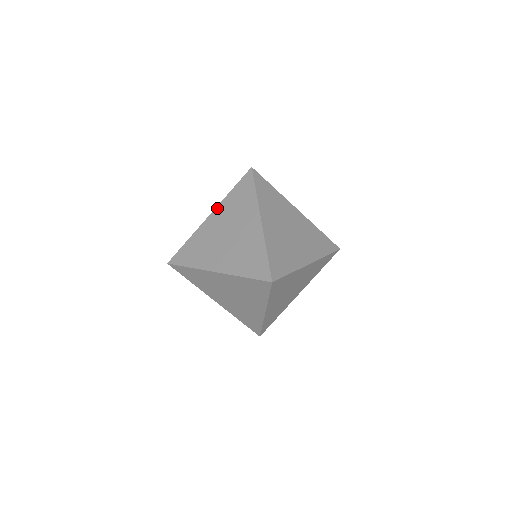
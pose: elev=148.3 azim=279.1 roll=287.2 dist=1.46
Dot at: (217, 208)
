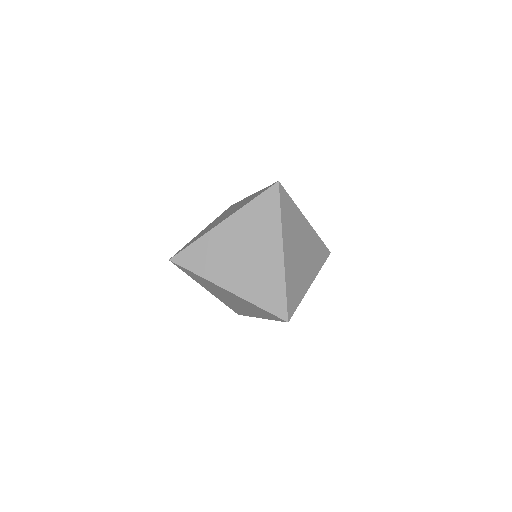
Dot at: (209, 224)
